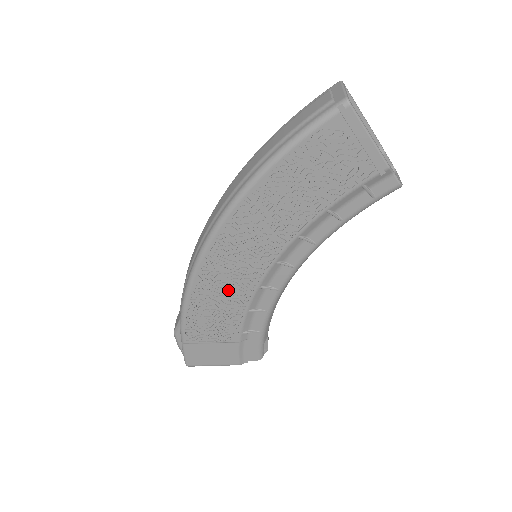
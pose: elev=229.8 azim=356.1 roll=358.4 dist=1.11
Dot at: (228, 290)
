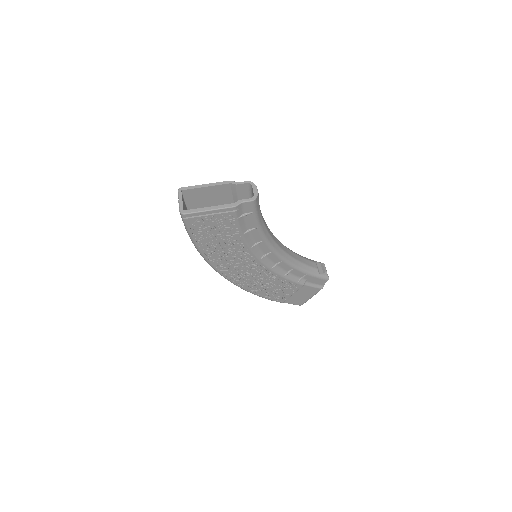
Dot at: (262, 280)
